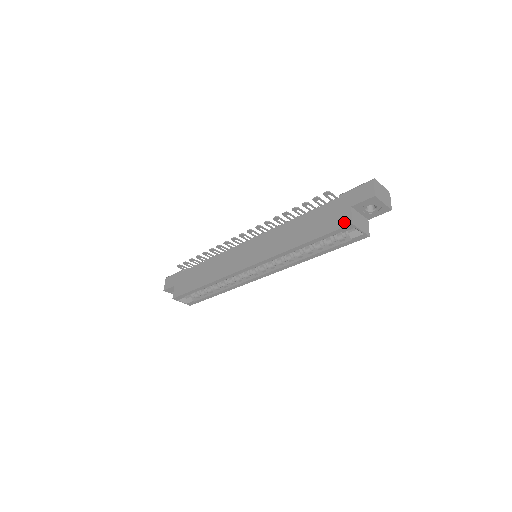
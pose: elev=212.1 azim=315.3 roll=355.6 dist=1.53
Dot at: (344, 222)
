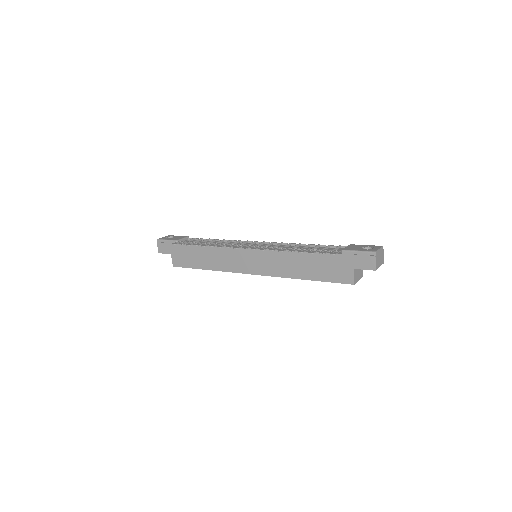
Dot at: (347, 280)
